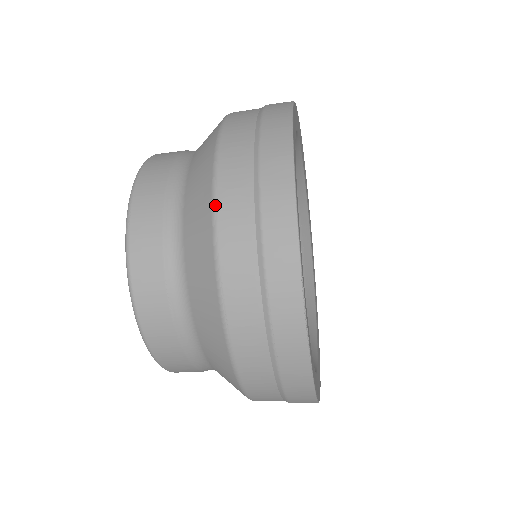
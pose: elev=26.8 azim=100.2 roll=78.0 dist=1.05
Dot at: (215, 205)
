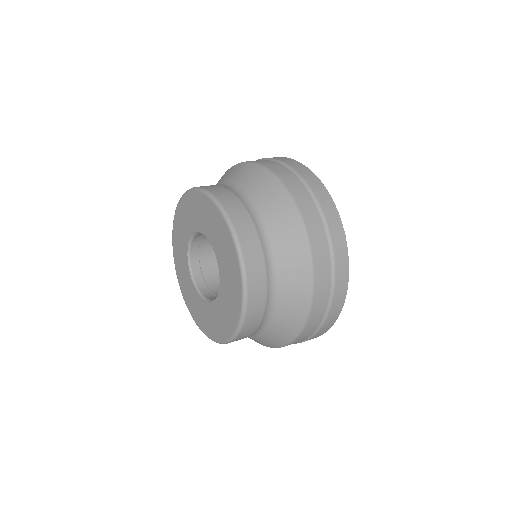
Dot at: occluded
